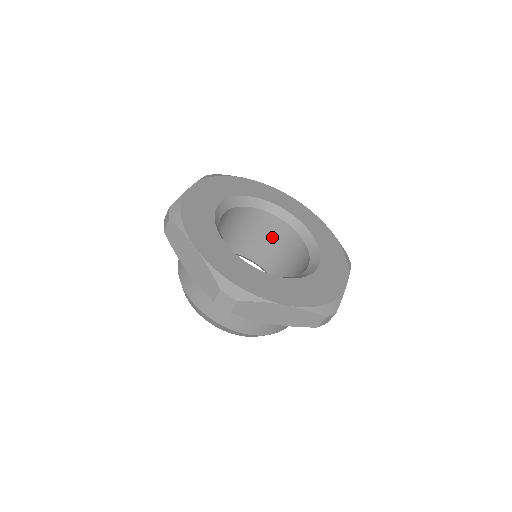
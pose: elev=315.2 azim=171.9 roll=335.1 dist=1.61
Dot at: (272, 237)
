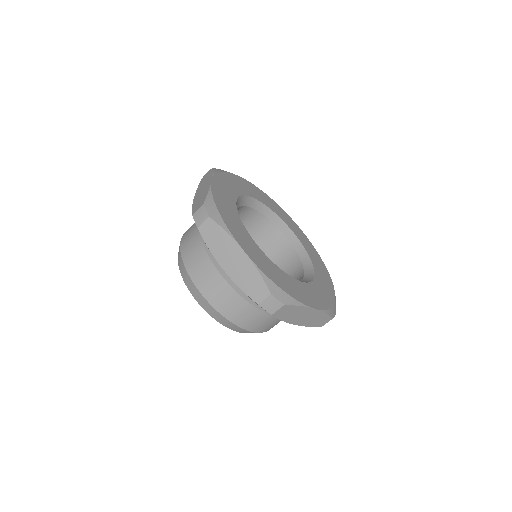
Dot at: occluded
